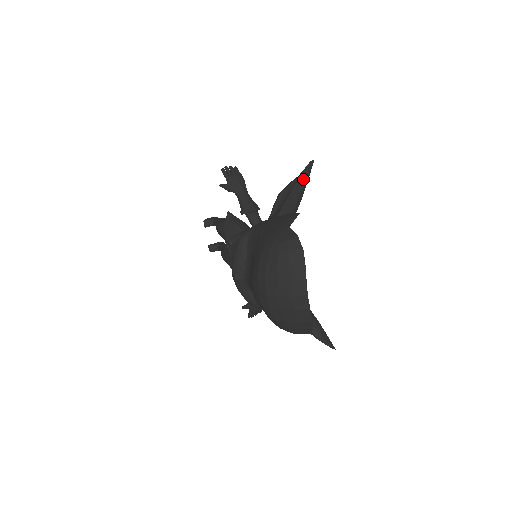
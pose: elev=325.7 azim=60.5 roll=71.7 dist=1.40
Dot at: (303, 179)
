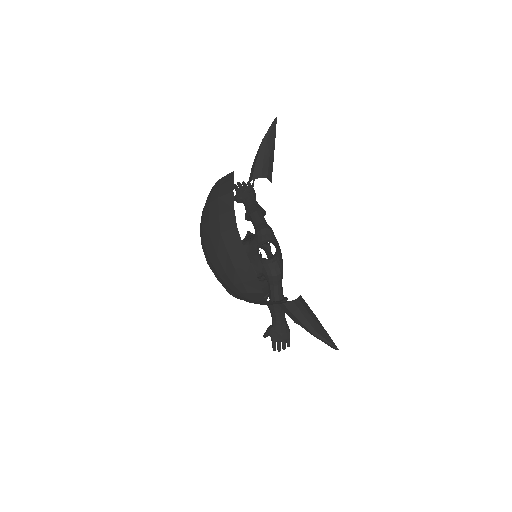
Dot at: (266, 138)
